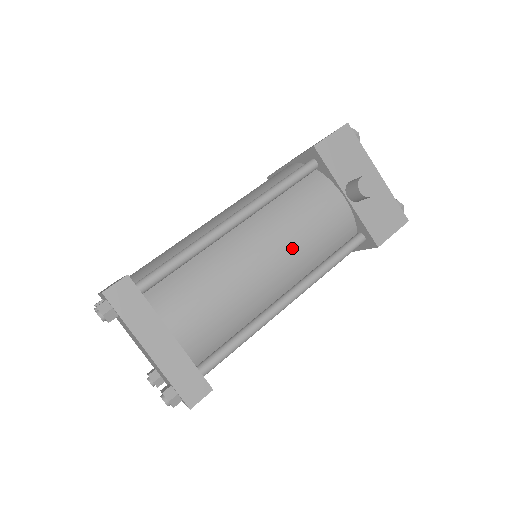
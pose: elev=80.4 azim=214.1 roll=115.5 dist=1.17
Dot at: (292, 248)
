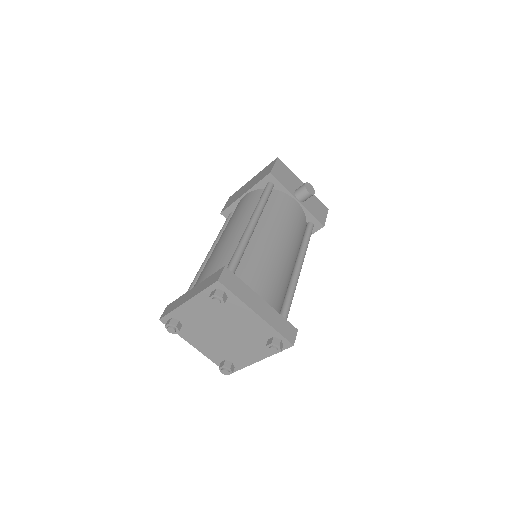
Dot at: (289, 235)
